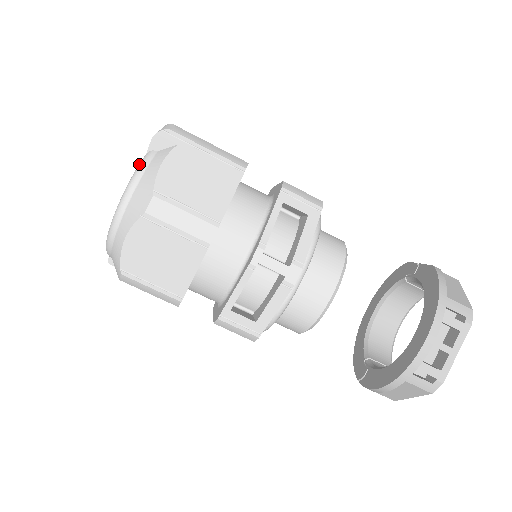
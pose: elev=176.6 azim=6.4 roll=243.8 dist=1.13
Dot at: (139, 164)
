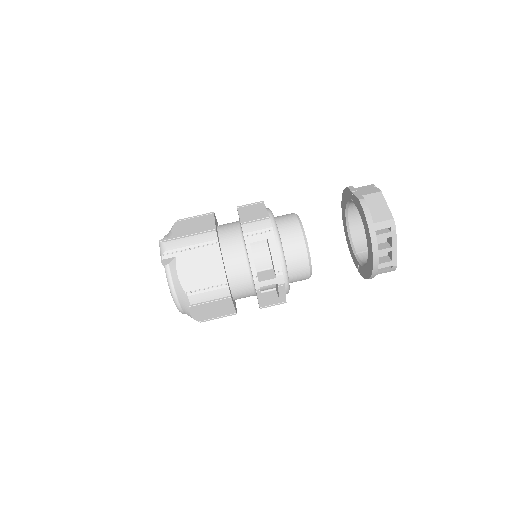
Dot at: occluded
